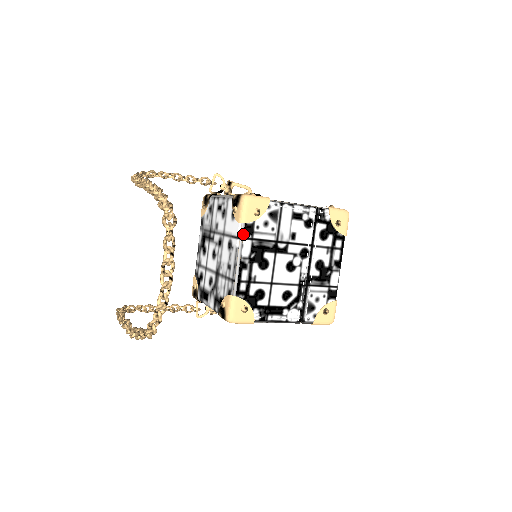
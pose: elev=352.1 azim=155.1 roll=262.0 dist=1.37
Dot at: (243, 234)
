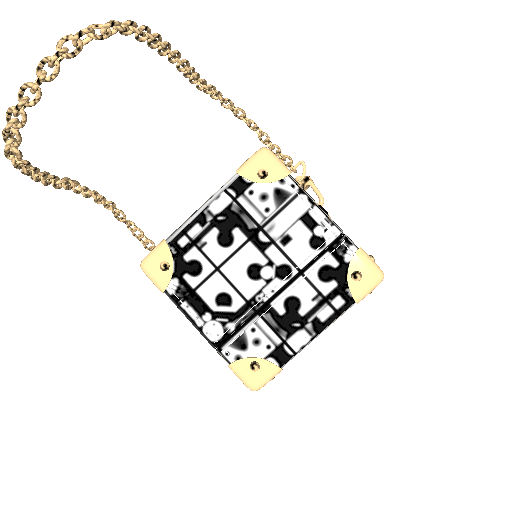
Dot at: (229, 185)
